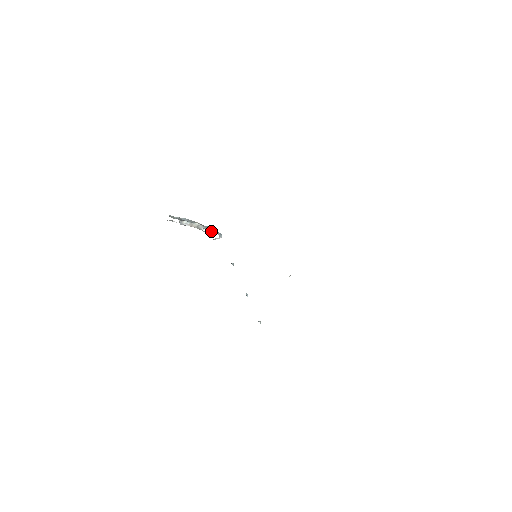
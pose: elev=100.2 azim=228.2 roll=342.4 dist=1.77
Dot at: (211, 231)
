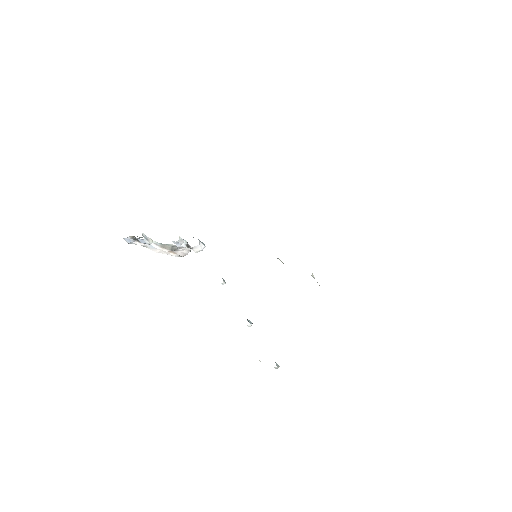
Dot at: occluded
